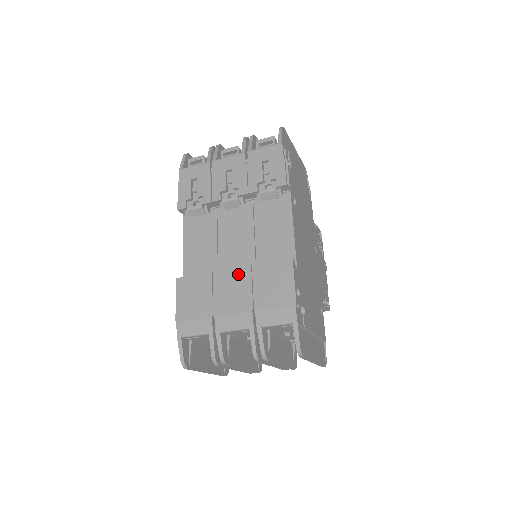
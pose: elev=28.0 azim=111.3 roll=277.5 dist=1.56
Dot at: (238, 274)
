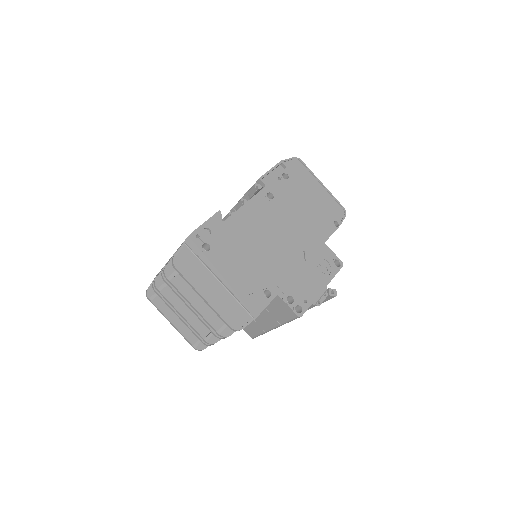
Dot at: occluded
